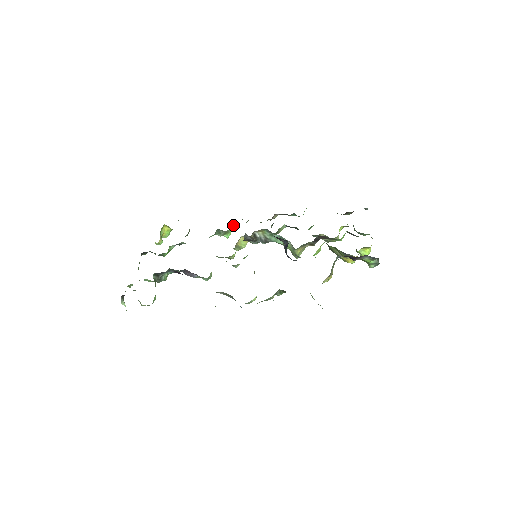
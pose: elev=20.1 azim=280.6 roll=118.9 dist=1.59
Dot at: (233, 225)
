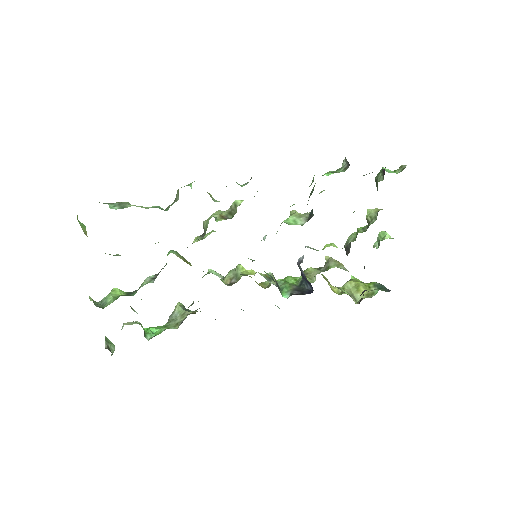
Dot at: occluded
